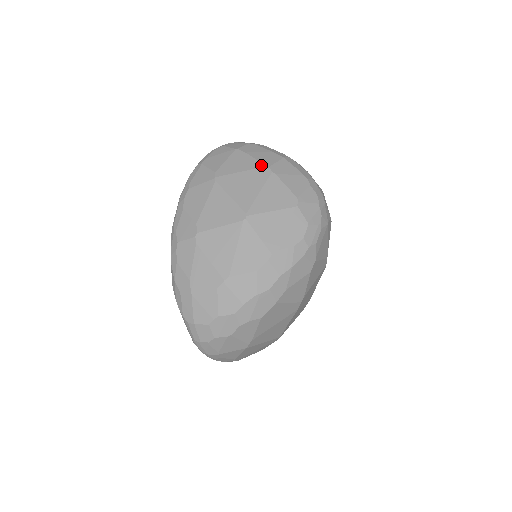
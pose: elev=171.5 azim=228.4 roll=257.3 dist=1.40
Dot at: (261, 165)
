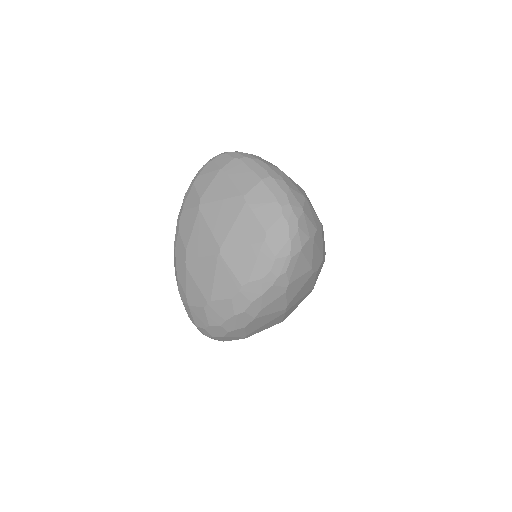
Dot at: (237, 193)
